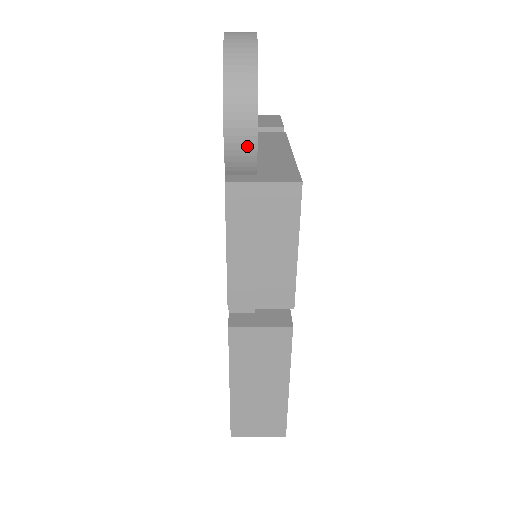
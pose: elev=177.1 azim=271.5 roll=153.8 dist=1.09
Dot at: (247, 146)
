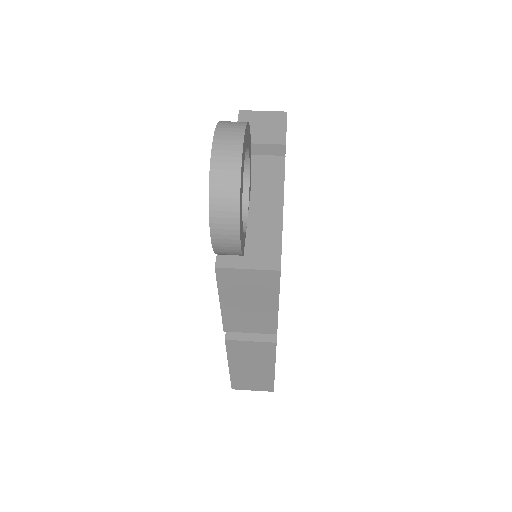
Dot at: (232, 248)
